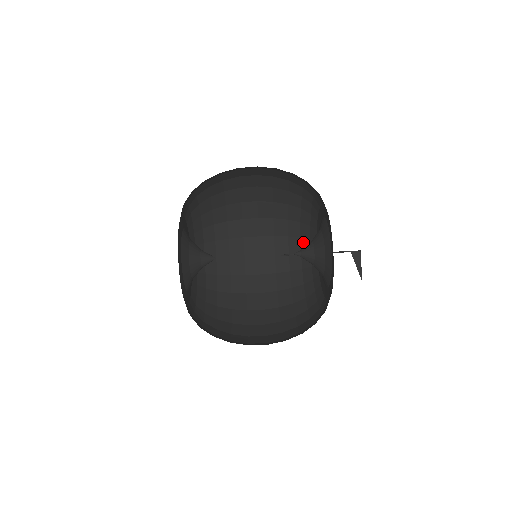
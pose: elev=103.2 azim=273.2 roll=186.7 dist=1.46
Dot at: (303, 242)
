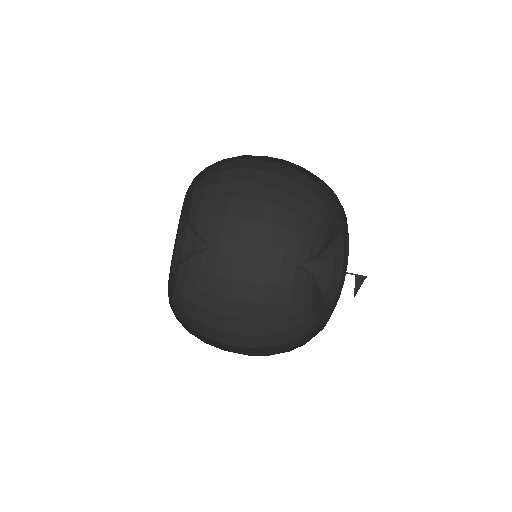
Dot at: (314, 214)
